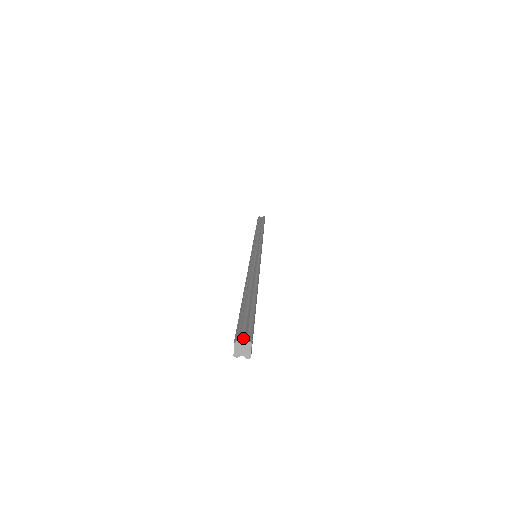
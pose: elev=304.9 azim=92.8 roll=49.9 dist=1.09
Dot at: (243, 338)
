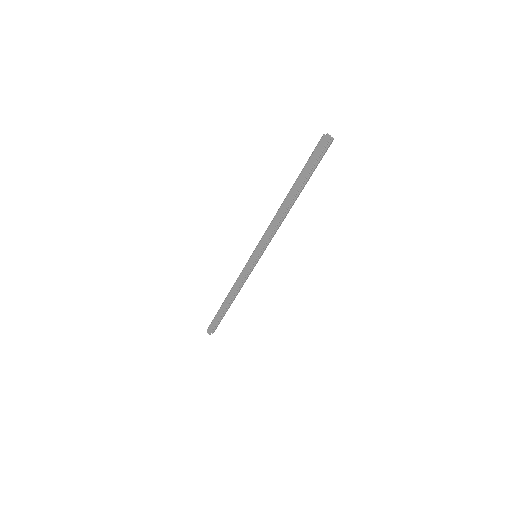
Dot at: (323, 140)
